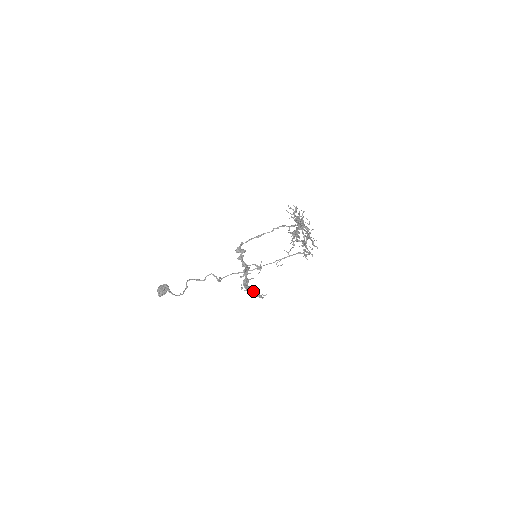
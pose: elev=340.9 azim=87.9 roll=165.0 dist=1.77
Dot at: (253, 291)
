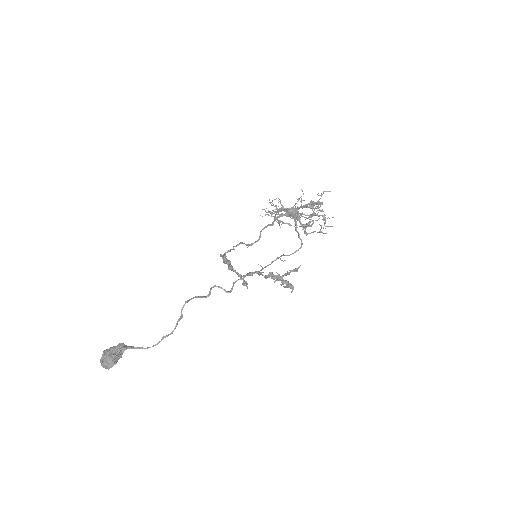
Dot at: (287, 281)
